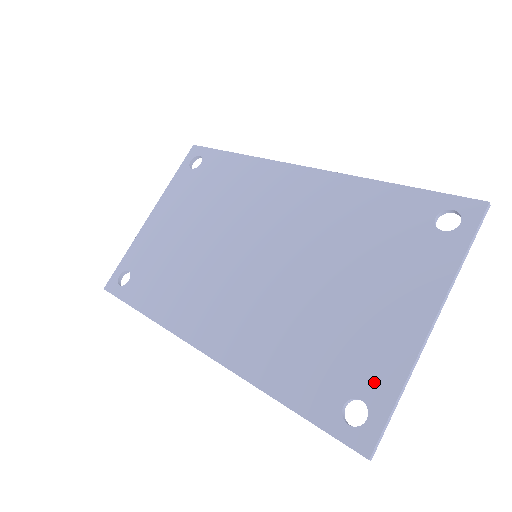
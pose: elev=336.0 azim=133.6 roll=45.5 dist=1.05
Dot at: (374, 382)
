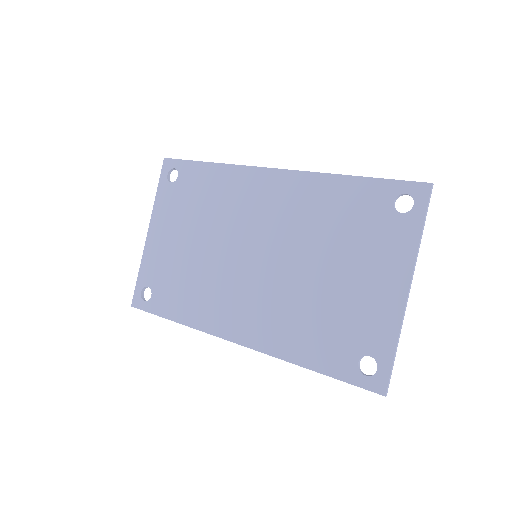
Dot at: (376, 341)
